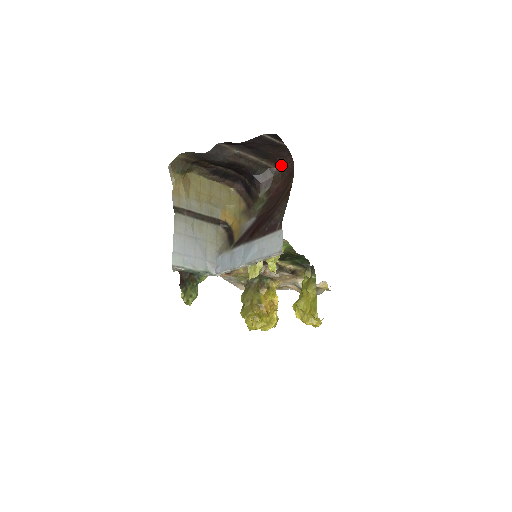
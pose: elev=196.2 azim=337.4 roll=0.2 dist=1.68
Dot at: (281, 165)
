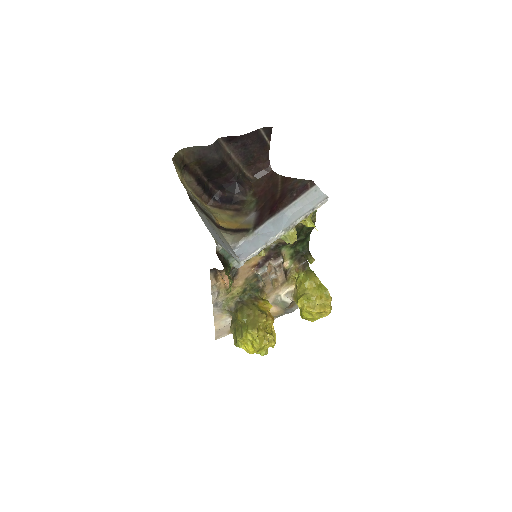
Dot at: (258, 172)
